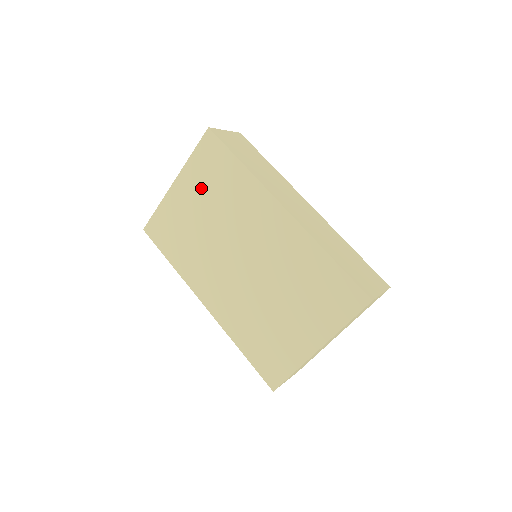
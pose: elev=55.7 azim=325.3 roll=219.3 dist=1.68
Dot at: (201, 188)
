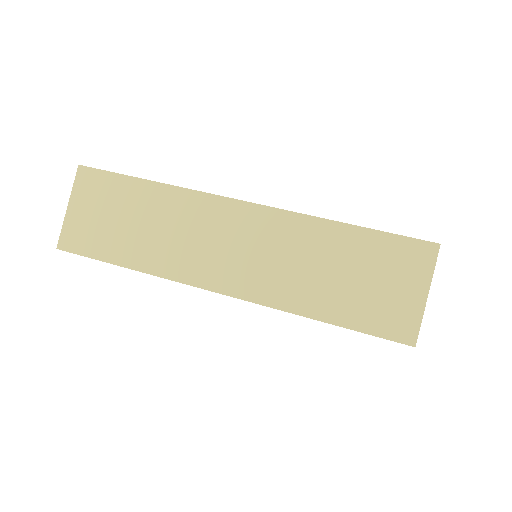
Dot at: occluded
